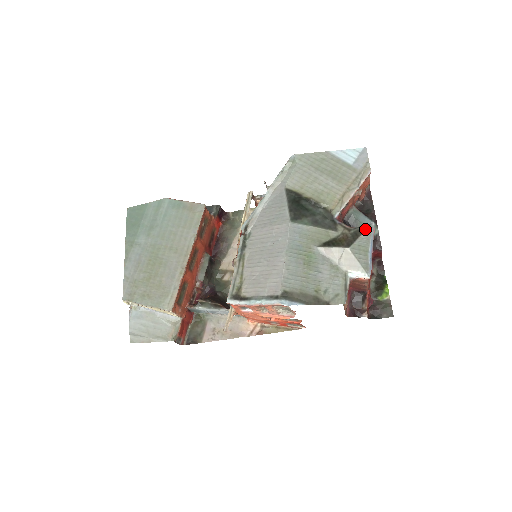
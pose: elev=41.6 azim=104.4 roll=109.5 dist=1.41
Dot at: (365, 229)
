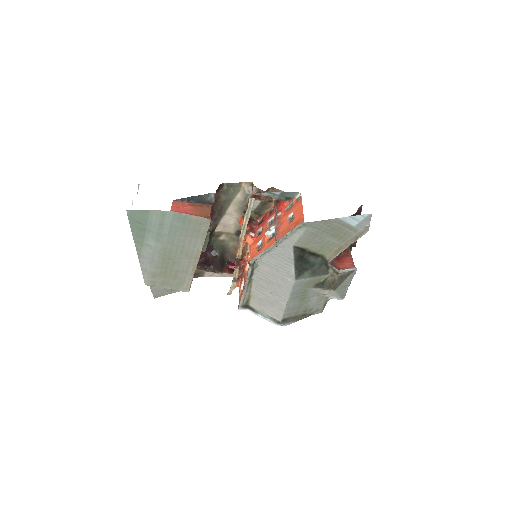
Dot at: (349, 275)
